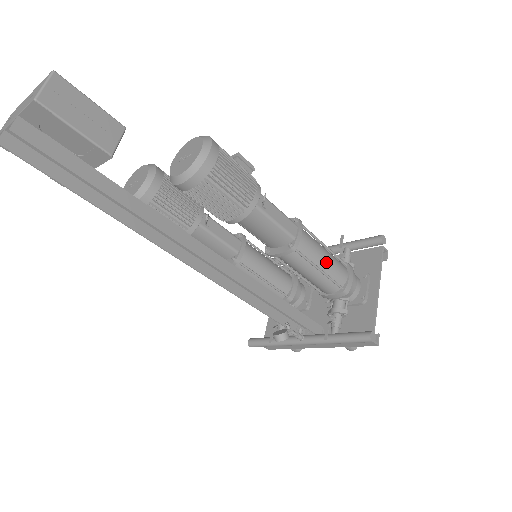
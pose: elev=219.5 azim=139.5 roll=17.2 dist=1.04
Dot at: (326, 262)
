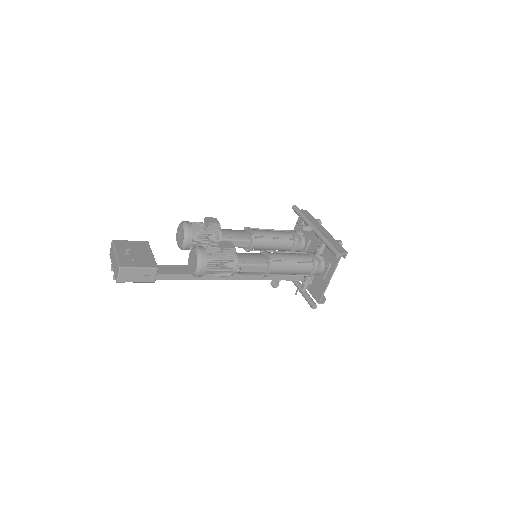
Dot at: (292, 271)
